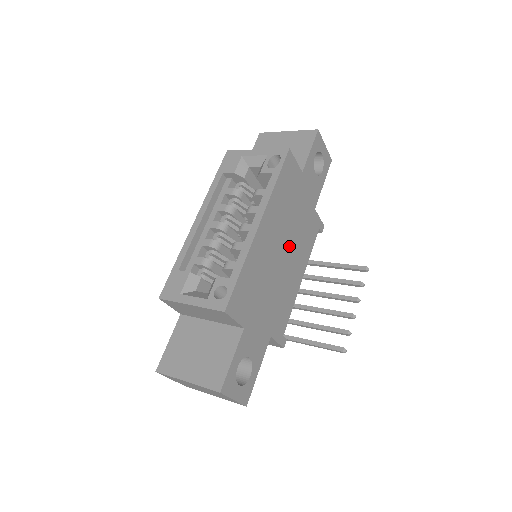
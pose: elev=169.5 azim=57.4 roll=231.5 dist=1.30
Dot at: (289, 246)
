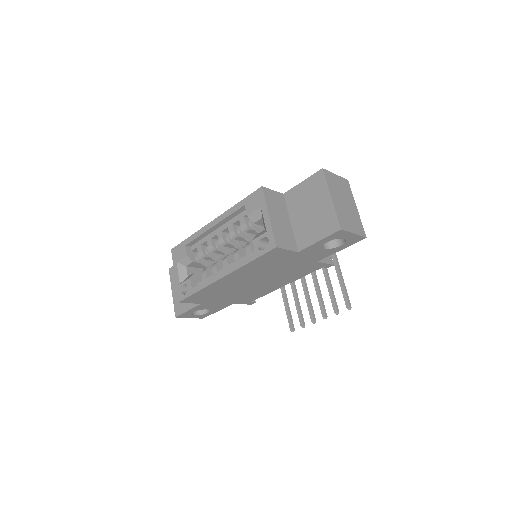
Dot at: (266, 278)
